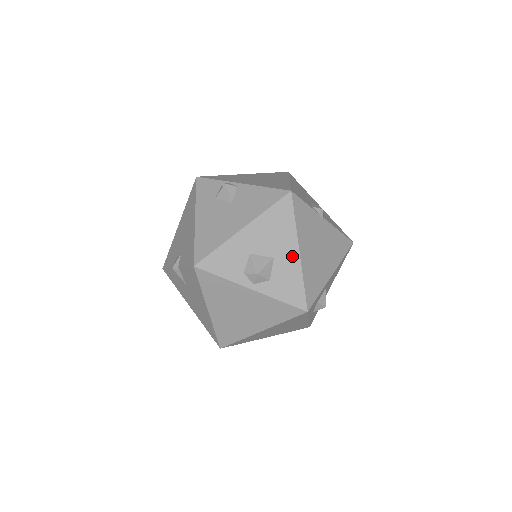
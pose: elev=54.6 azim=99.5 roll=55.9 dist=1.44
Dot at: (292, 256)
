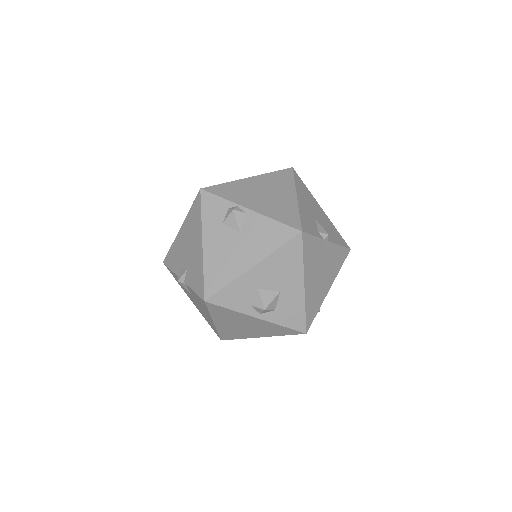
Dot at: (297, 289)
